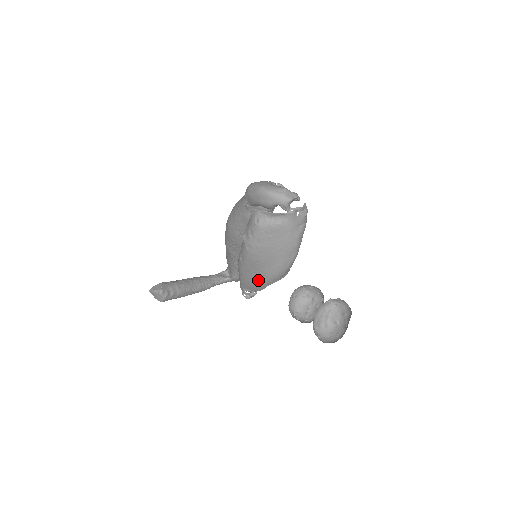
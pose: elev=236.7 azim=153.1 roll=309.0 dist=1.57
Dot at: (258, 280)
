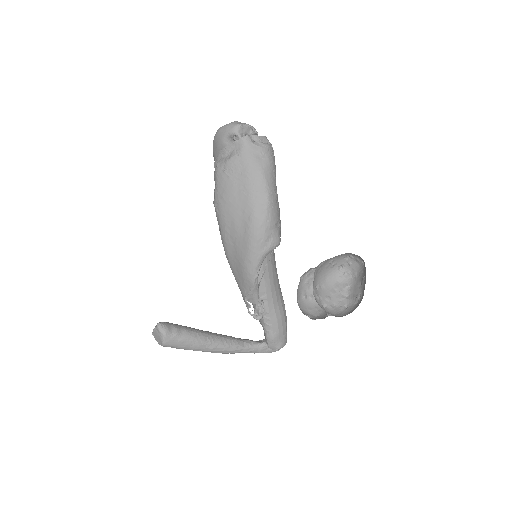
Dot at: (242, 257)
